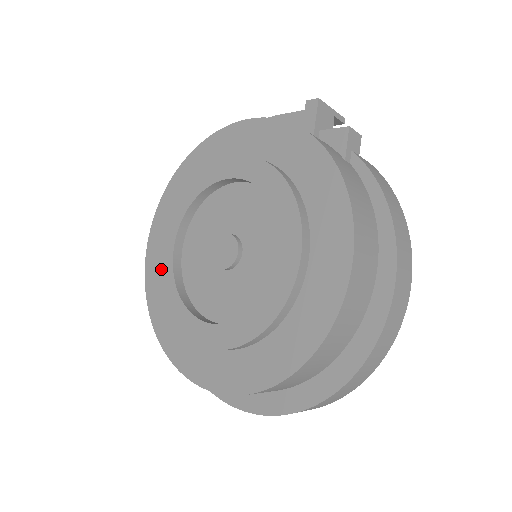
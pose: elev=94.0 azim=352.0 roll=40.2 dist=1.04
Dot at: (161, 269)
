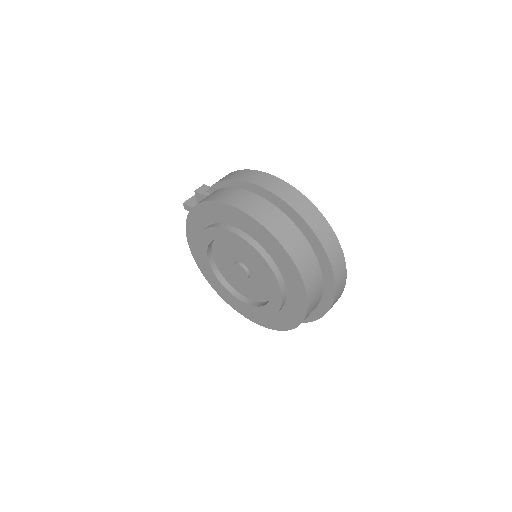
Dot at: (253, 313)
